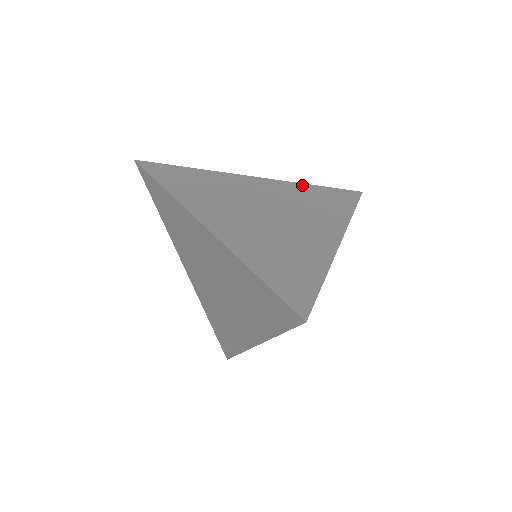
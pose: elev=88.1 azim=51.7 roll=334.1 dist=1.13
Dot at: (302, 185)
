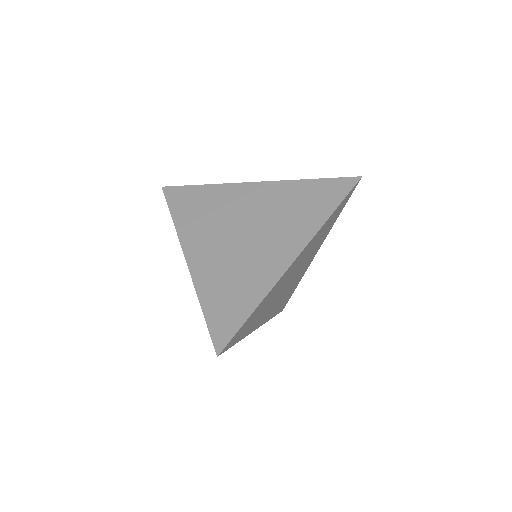
Dot at: (296, 183)
